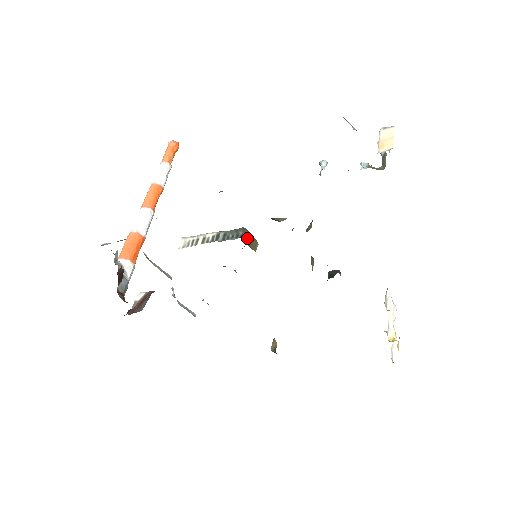
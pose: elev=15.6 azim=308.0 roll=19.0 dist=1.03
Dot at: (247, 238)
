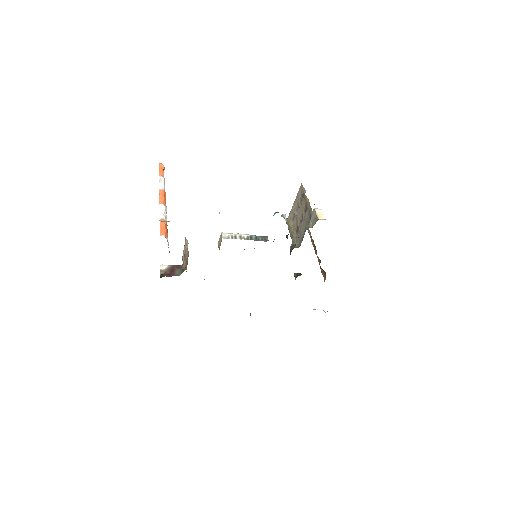
Dot at: occluded
